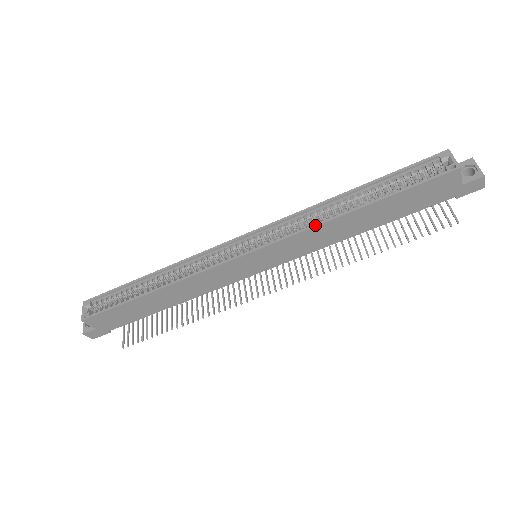
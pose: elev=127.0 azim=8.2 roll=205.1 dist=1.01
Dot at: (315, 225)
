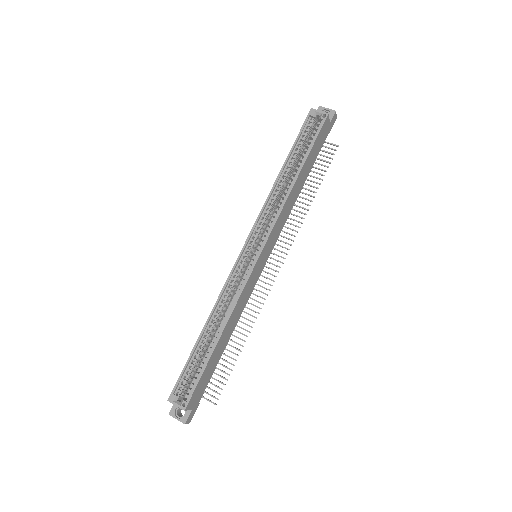
Dot at: (284, 203)
